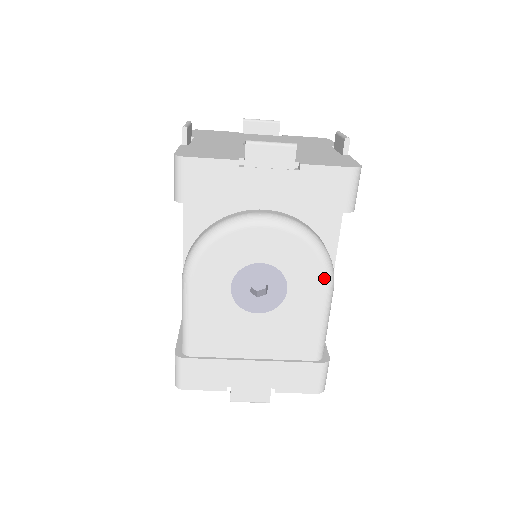
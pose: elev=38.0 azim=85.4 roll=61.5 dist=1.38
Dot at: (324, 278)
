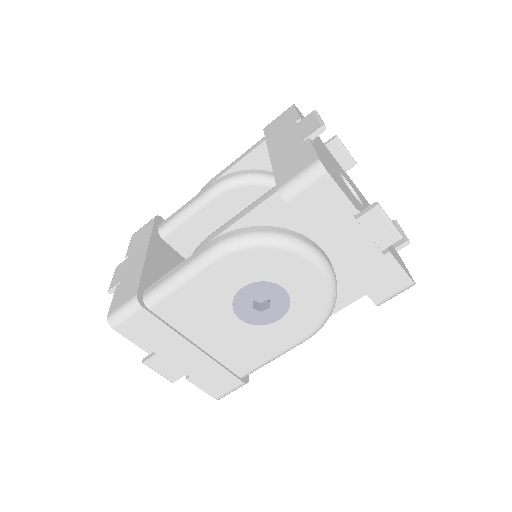
Dot at: (311, 331)
